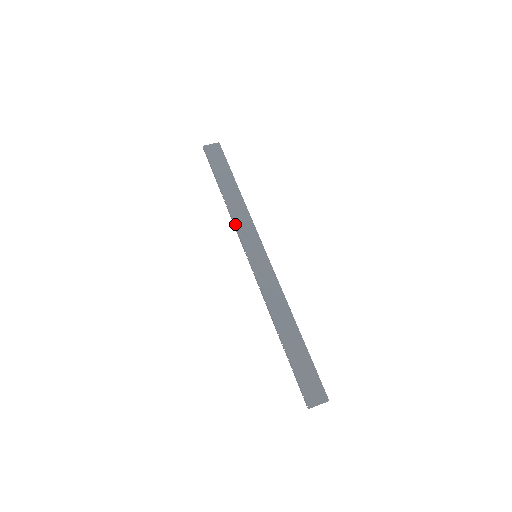
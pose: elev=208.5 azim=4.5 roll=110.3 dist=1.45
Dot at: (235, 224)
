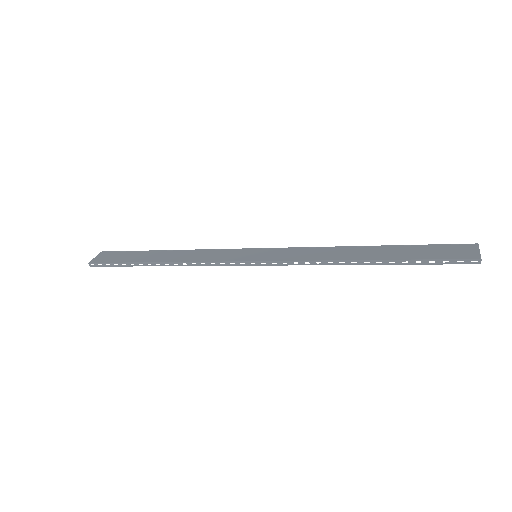
Dot at: (203, 261)
